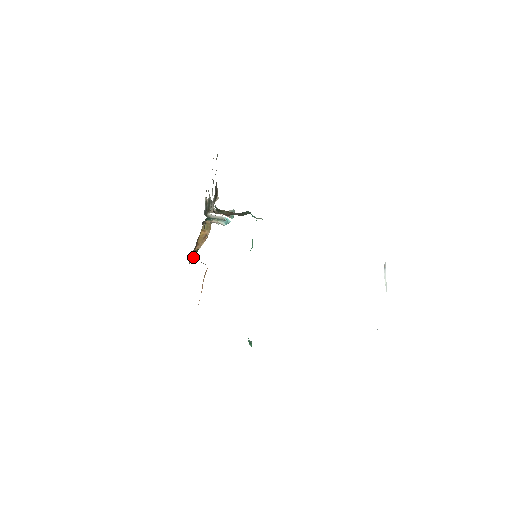
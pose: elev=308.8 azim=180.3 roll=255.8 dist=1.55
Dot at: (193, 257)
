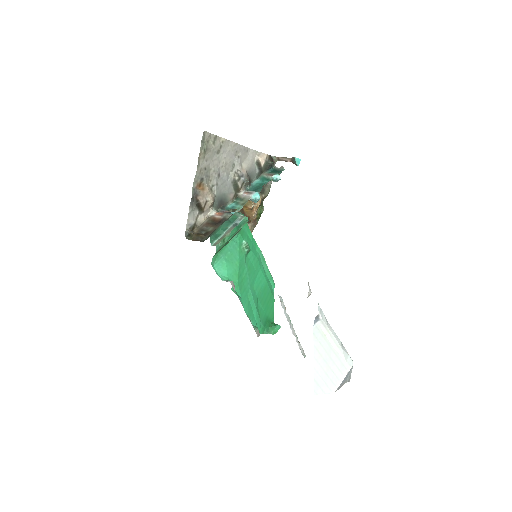
Dot at: (255, 224)
